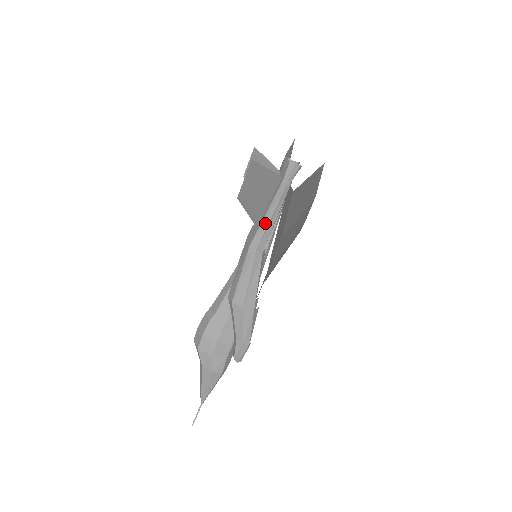
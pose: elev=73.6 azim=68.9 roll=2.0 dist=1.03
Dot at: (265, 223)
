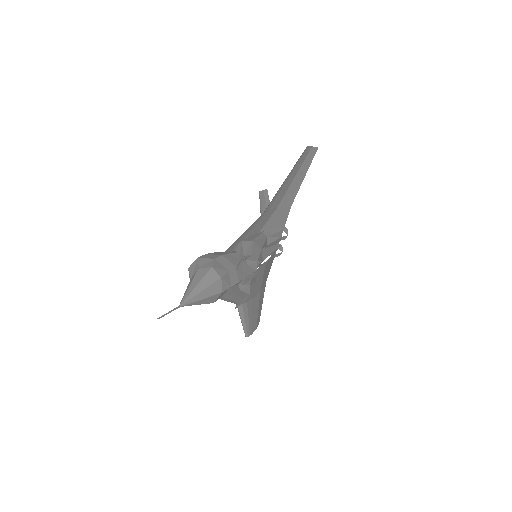
Dot at: (268, 230)
